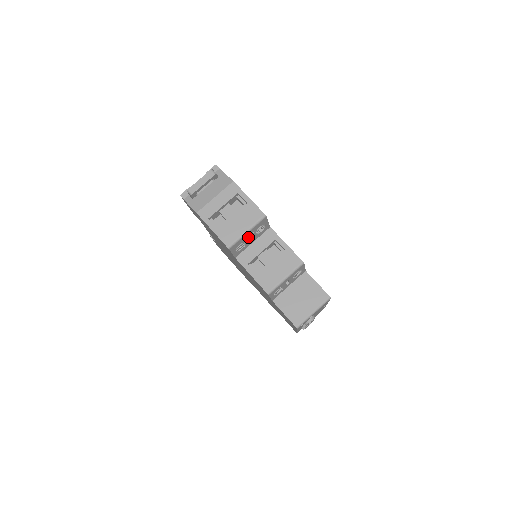
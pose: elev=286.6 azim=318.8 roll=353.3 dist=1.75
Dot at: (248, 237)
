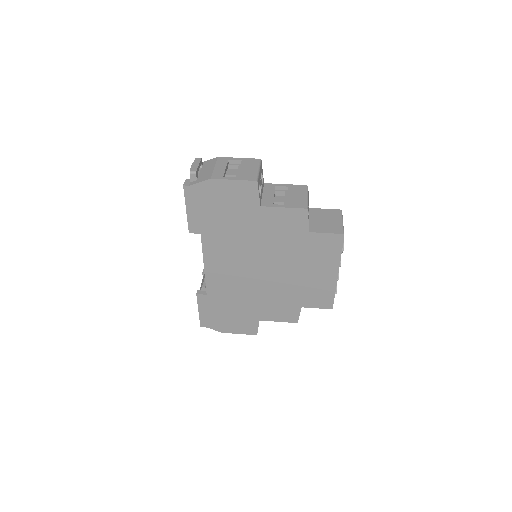
Dot at: occluded
